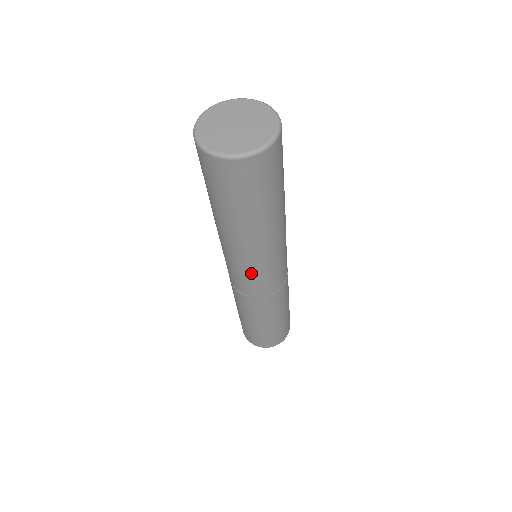
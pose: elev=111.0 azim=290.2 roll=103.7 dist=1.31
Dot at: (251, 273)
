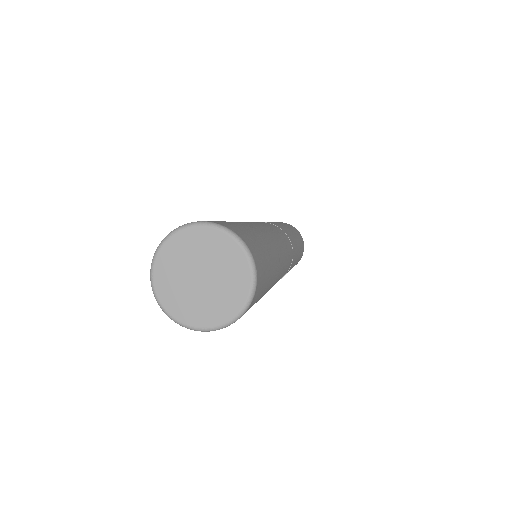
Dot at: occluded
